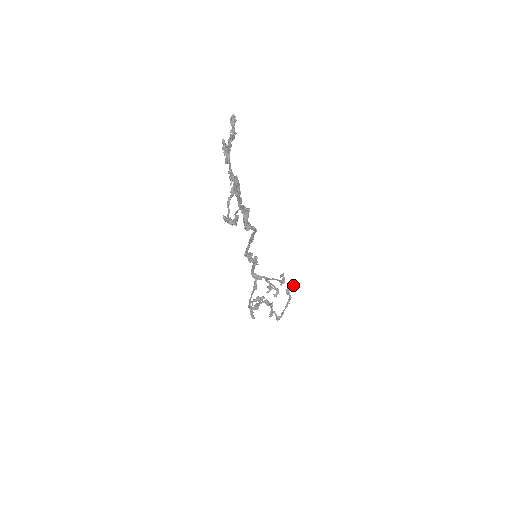
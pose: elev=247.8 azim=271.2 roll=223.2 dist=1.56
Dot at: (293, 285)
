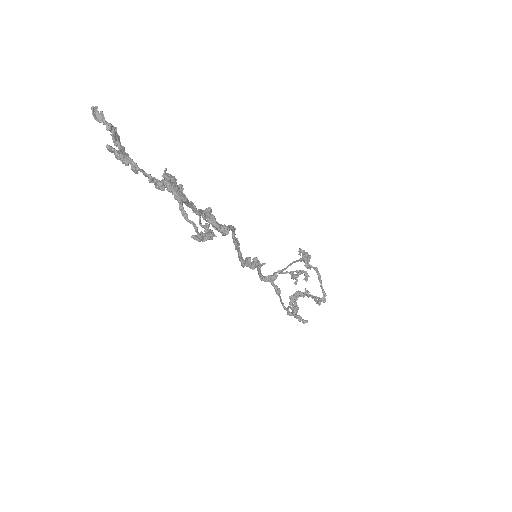
Dot at: (308, 255)
